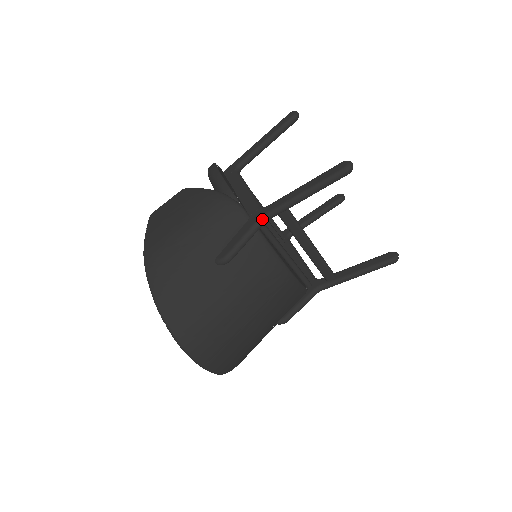
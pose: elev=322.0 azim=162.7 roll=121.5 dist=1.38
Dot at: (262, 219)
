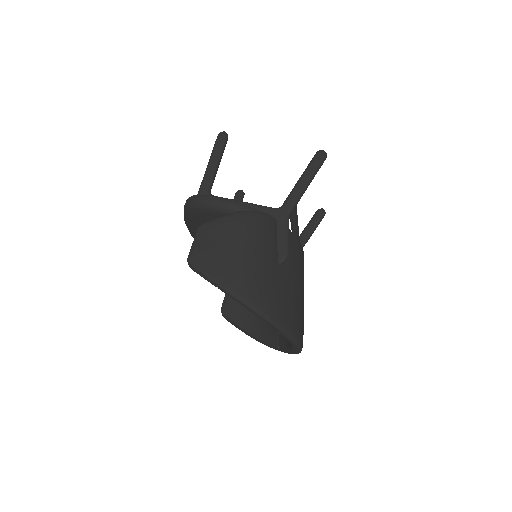
Dot at: (289, 215)
